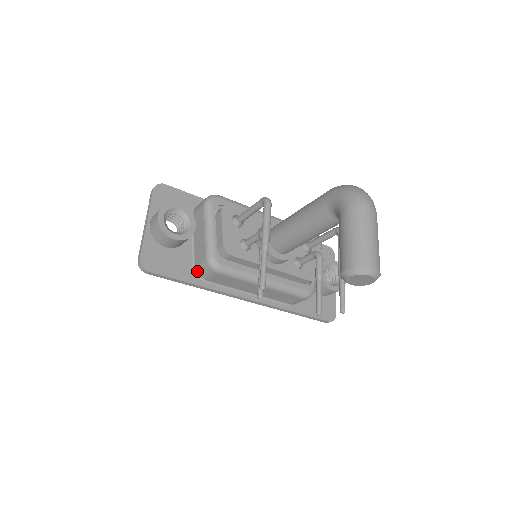
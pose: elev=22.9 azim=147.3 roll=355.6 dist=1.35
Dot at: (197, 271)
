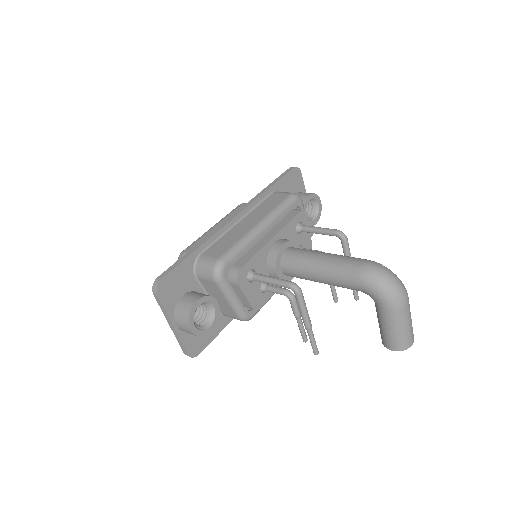
Dot at: (226, 316)
